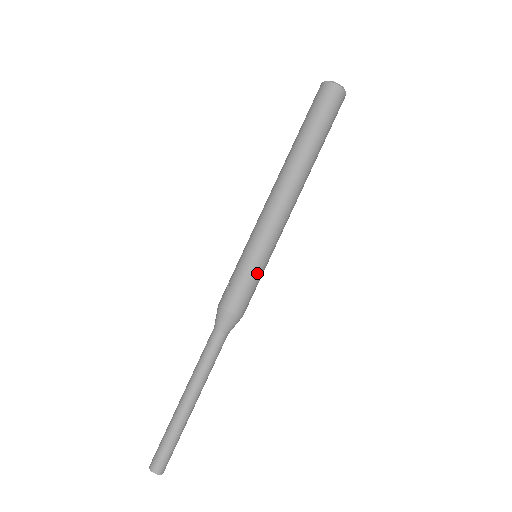
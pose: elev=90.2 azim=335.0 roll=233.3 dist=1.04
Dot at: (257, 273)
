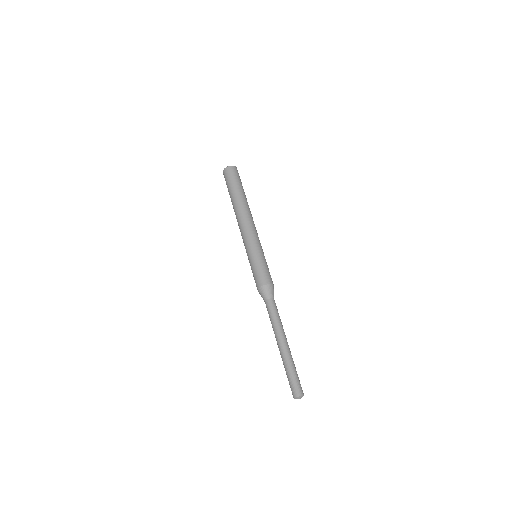
Dot at: (264, 260)
